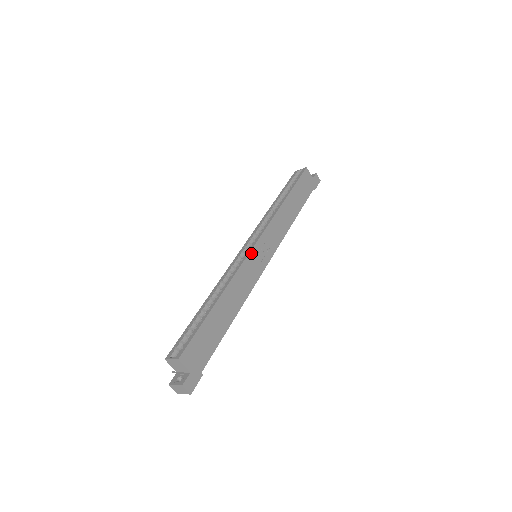
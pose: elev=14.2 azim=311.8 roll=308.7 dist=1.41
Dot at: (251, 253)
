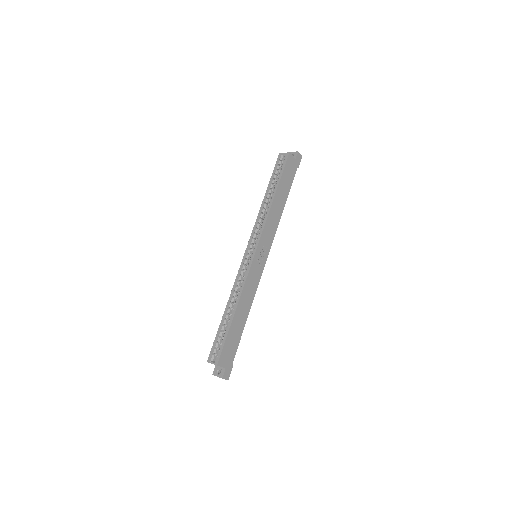
Dot at: (253, 263)
